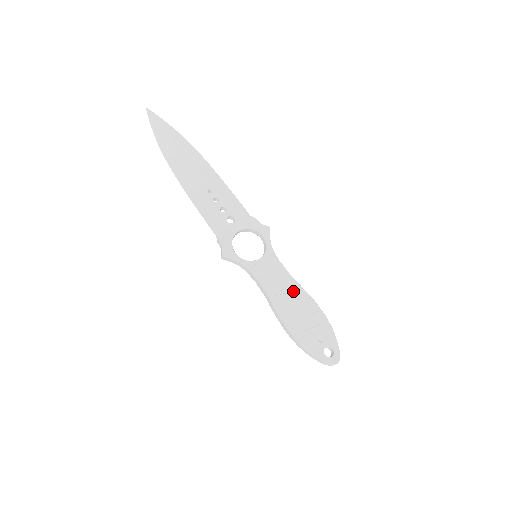
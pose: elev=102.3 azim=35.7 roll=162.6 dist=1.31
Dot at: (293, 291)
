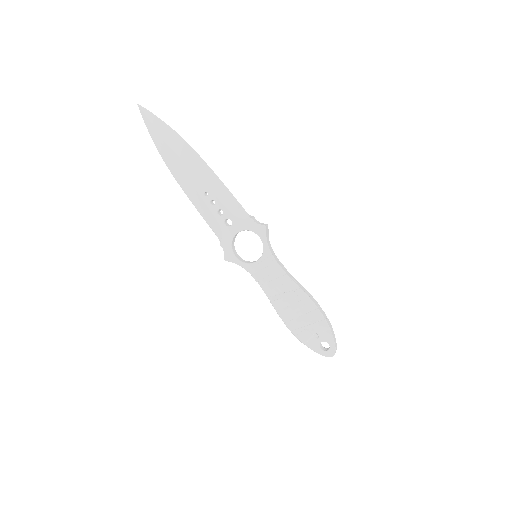
Dot at: (290, 291)
